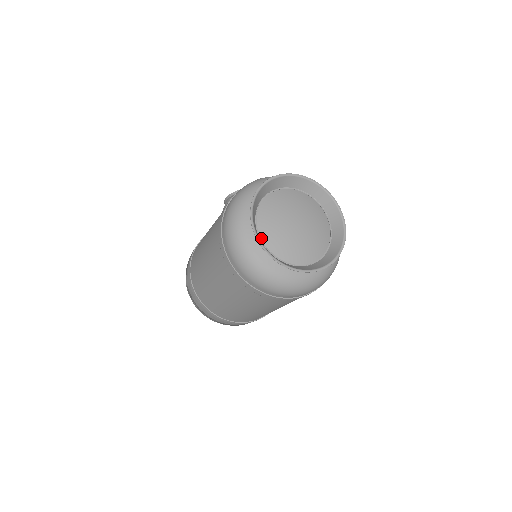
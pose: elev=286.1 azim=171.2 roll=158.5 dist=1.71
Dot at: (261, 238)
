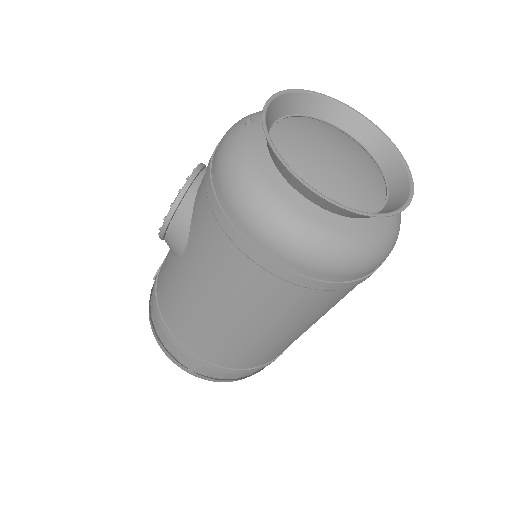
Dot at: occluded
